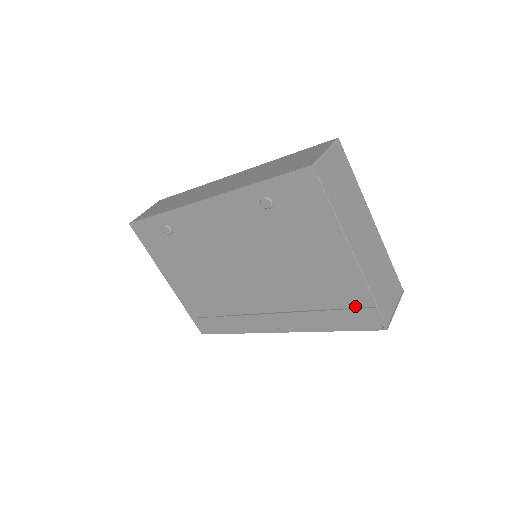
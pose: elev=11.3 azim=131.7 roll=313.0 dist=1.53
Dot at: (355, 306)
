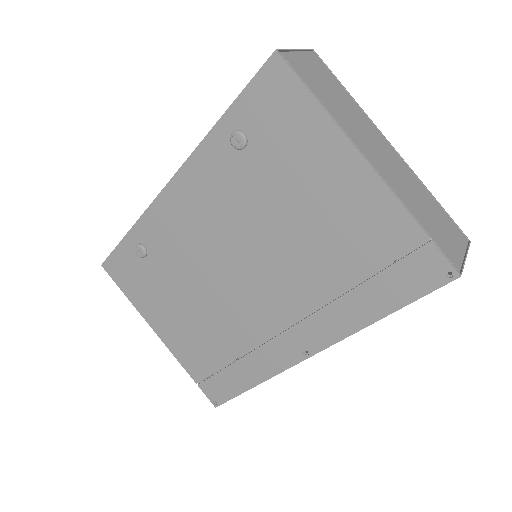
Dot at: (399, 254)
